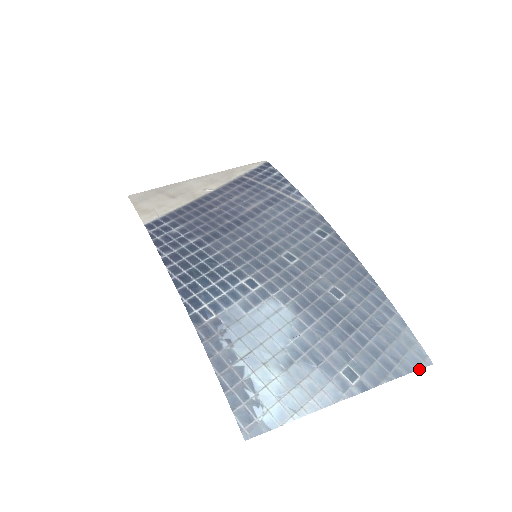
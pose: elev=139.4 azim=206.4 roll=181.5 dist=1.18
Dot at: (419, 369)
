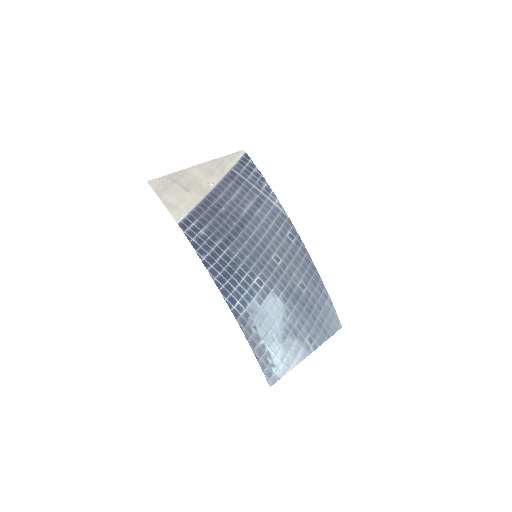
Dot at: occluded
